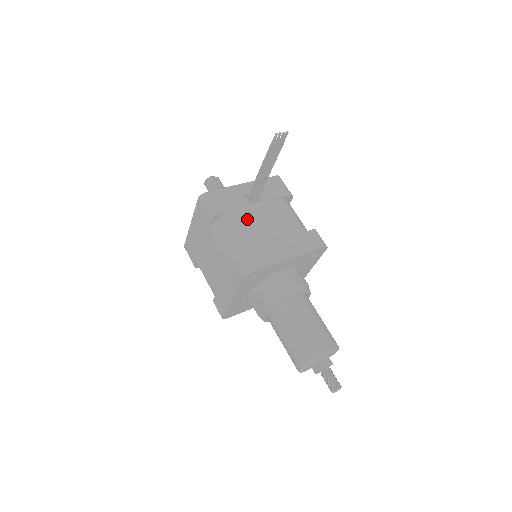
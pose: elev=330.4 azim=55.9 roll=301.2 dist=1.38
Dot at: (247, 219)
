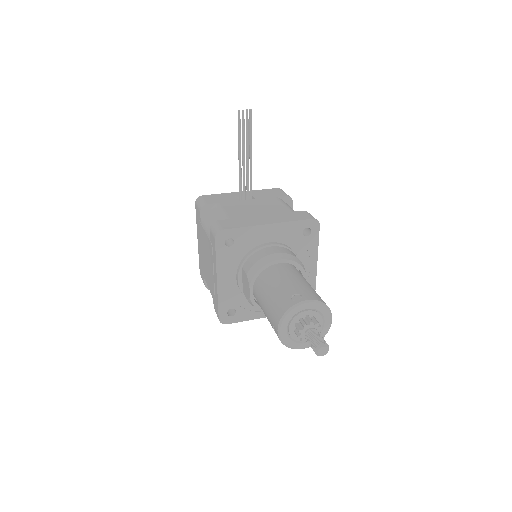
Dot at: (234, 206)
